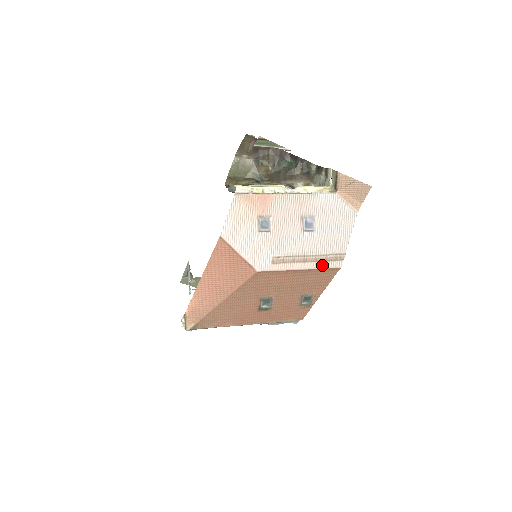
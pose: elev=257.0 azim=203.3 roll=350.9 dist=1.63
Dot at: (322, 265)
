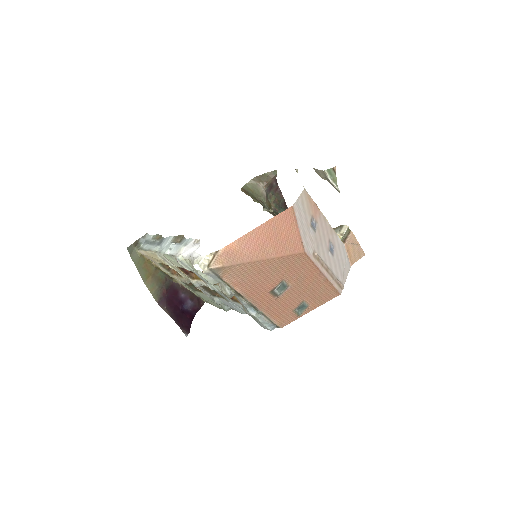
Dot at: (334, 283)
